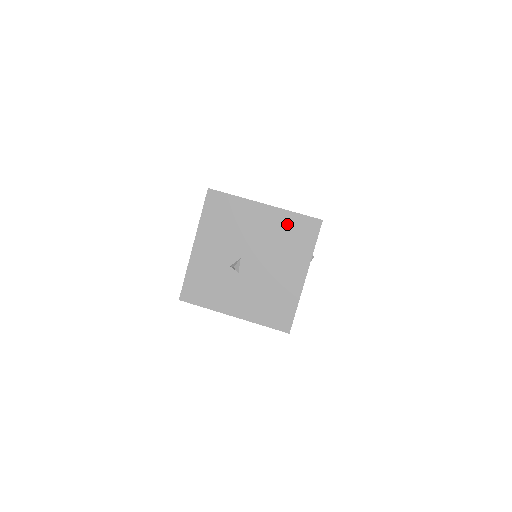
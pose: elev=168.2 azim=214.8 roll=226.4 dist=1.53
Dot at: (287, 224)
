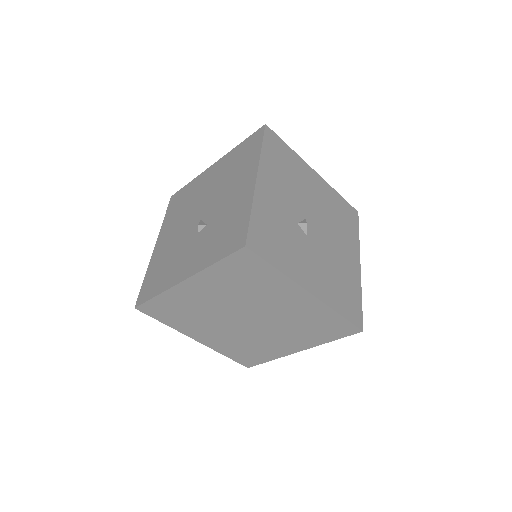
Dot at: (336, 202)
